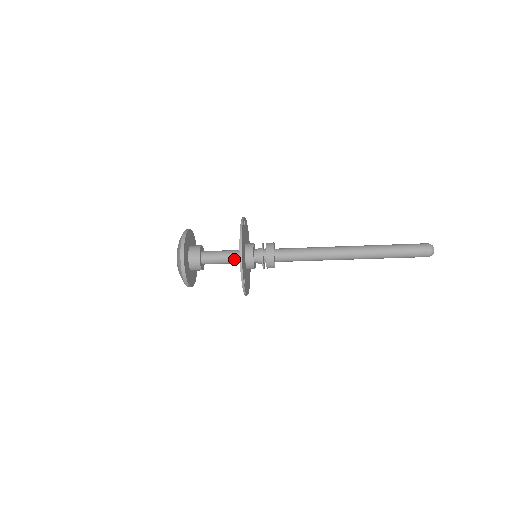
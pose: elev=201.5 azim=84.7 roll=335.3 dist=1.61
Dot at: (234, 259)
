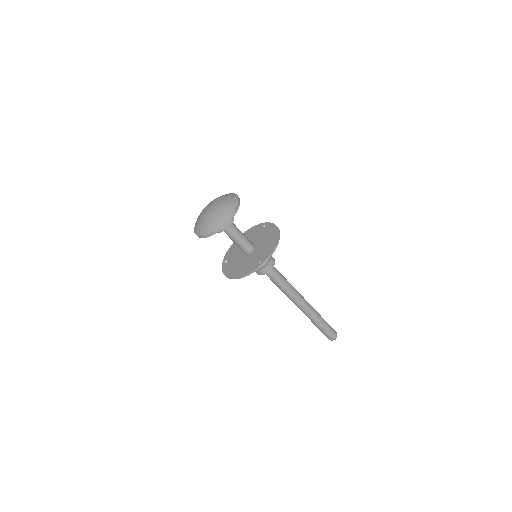
Dot at: (248, 244)
